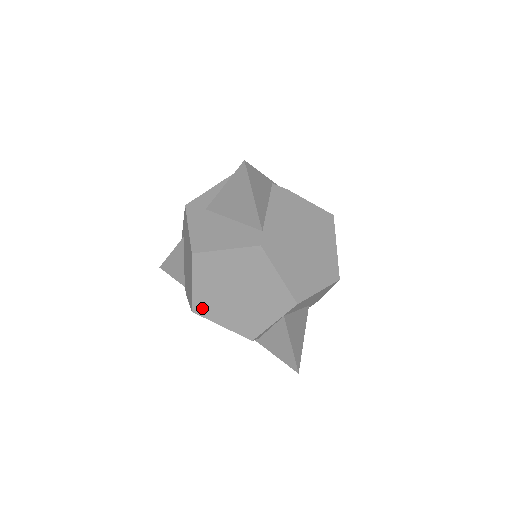
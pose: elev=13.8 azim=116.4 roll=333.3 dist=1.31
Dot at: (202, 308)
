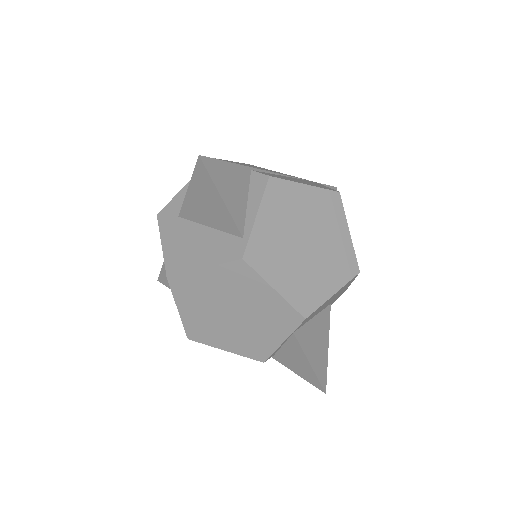
Dot at: (197, 334)
